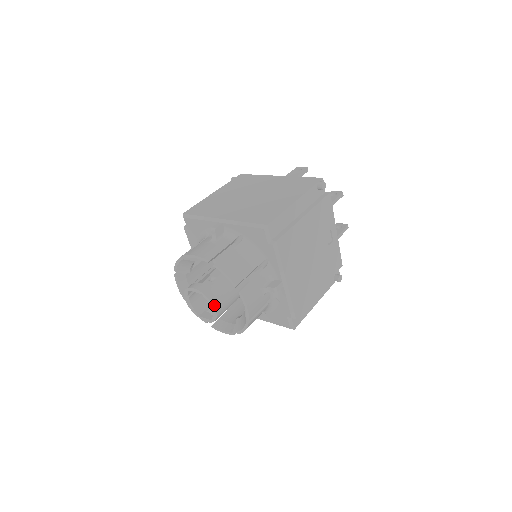
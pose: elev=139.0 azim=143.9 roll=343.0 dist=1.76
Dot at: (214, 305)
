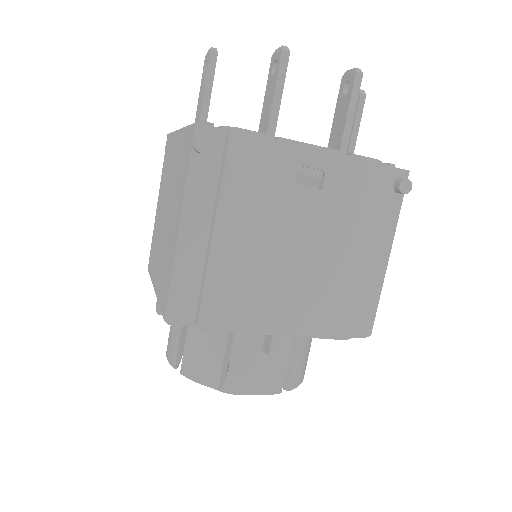
Dot at: (233, 393)
